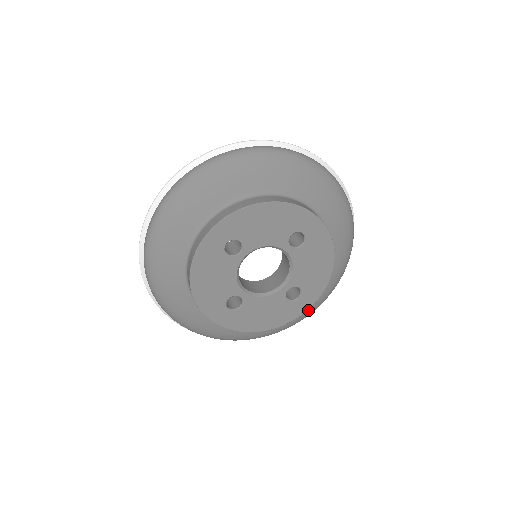
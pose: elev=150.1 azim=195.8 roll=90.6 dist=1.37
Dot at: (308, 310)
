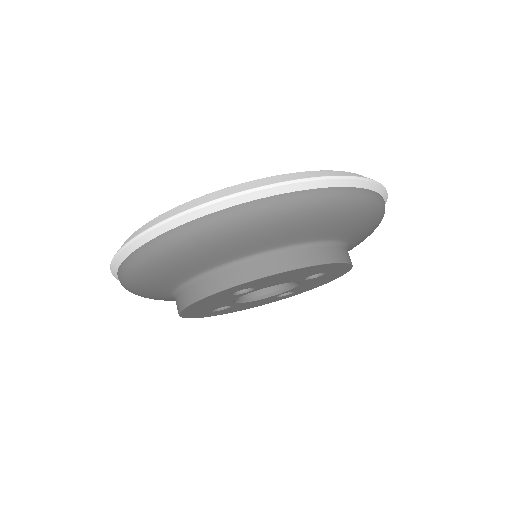
Dot at: occluded
